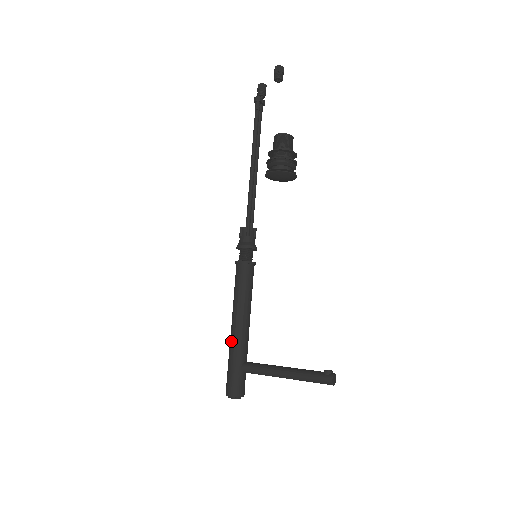
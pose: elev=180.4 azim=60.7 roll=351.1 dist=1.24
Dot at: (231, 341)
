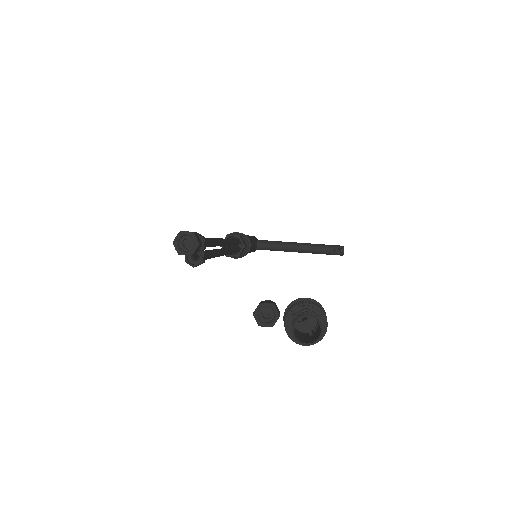
Dot at: occluded
